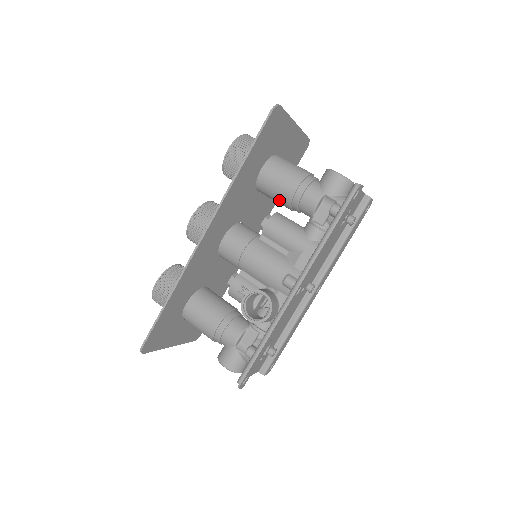
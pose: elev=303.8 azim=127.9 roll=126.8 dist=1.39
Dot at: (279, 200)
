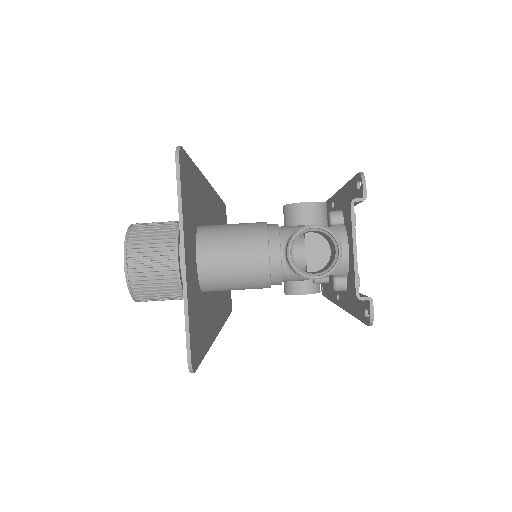
Dot at: occluded
